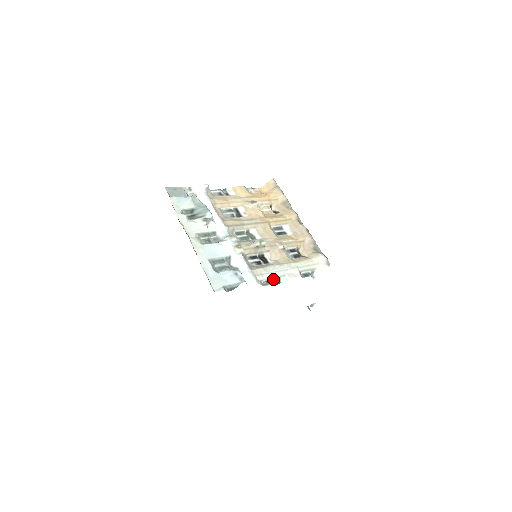
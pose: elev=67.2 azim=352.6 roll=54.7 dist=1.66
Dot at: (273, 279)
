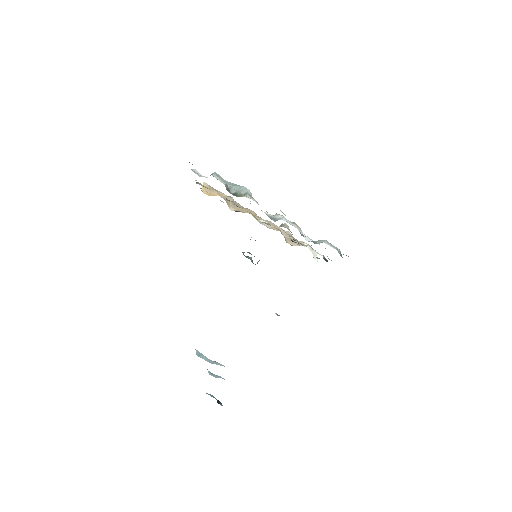
Dot at: (323, 257)
